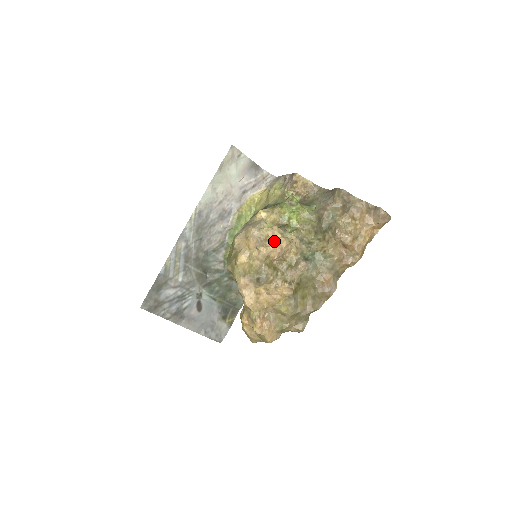
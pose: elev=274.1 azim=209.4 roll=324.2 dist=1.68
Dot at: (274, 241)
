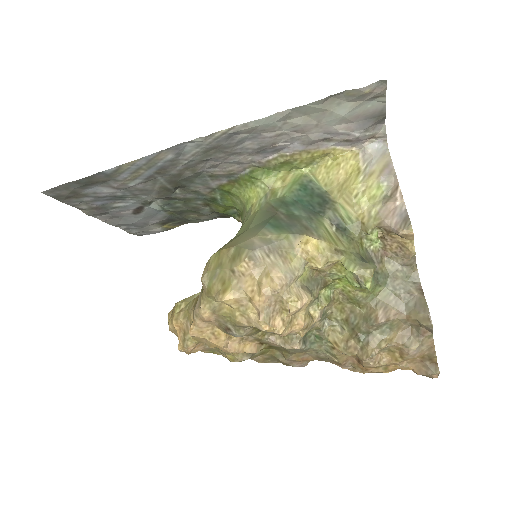
Dot at: (289, 322)
